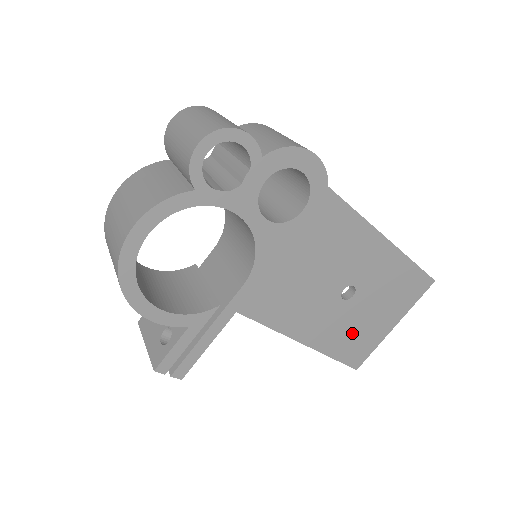
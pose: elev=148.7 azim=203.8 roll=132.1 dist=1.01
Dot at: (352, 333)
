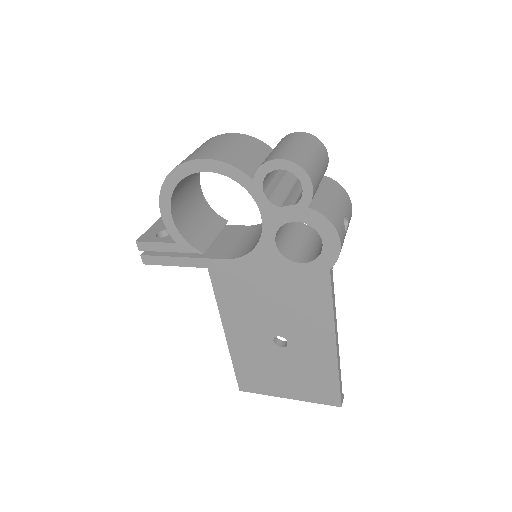
Dot at: (259, 367)
